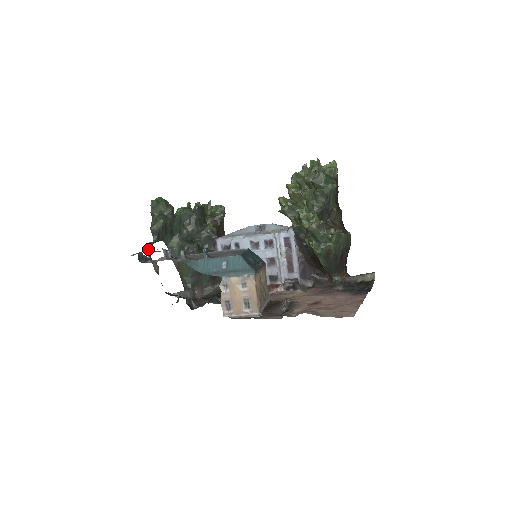
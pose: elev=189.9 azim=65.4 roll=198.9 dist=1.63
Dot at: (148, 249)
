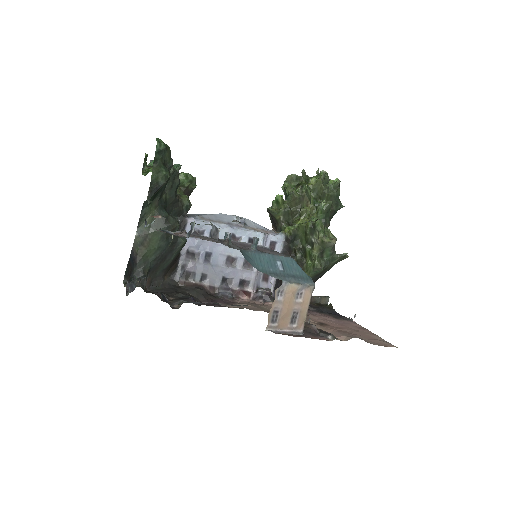
Dot at: occluded
